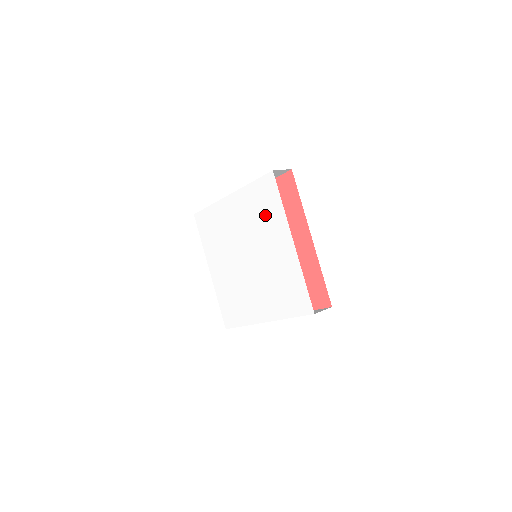
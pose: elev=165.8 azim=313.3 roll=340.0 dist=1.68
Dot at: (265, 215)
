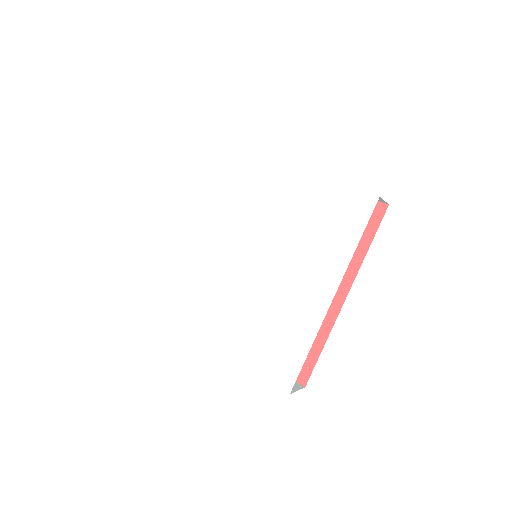
Dot at: (319, 234)
